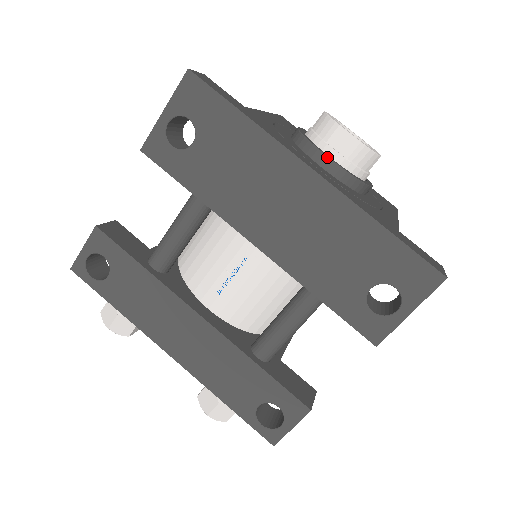
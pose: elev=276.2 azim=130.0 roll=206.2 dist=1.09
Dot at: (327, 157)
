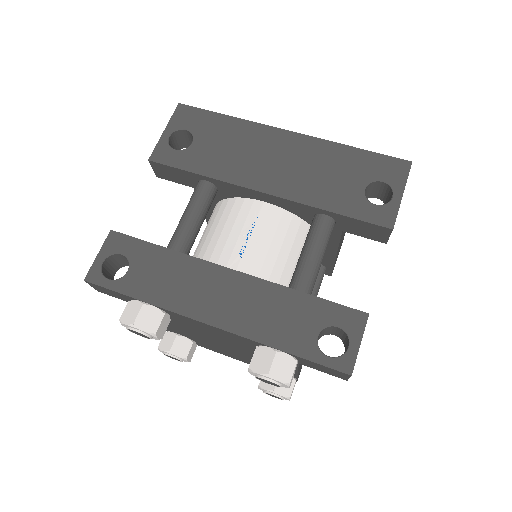
Dot at: occluded
